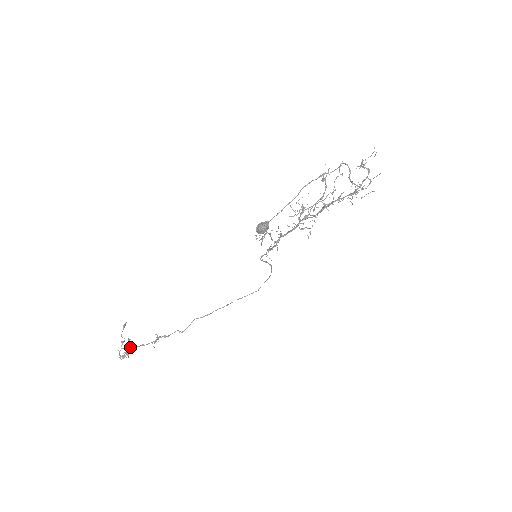
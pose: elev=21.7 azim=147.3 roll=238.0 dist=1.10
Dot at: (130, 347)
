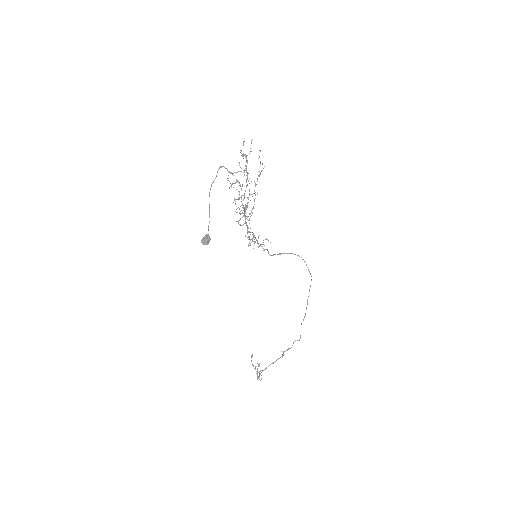
Dot at: occluded
